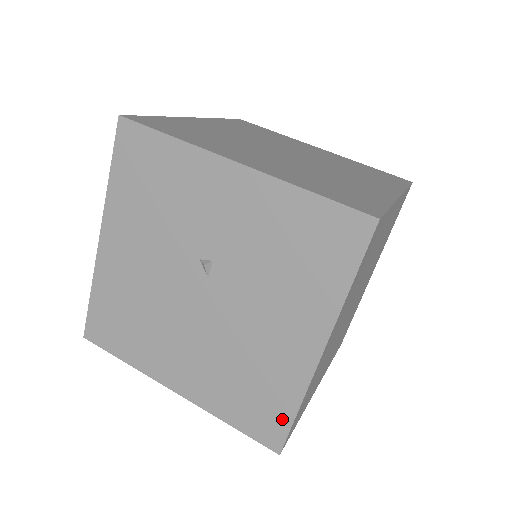
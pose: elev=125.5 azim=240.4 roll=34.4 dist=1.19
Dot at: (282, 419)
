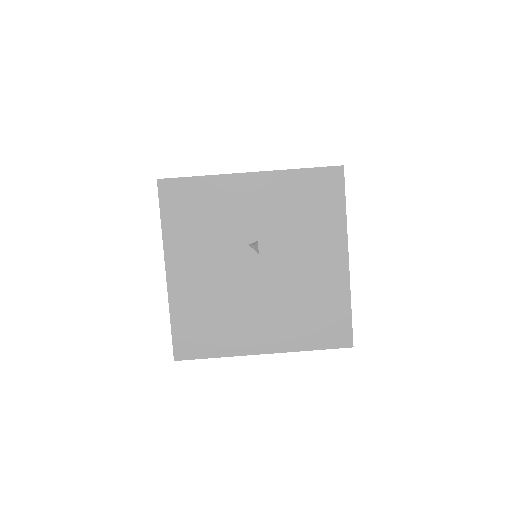
Dot at: (344, 320)
